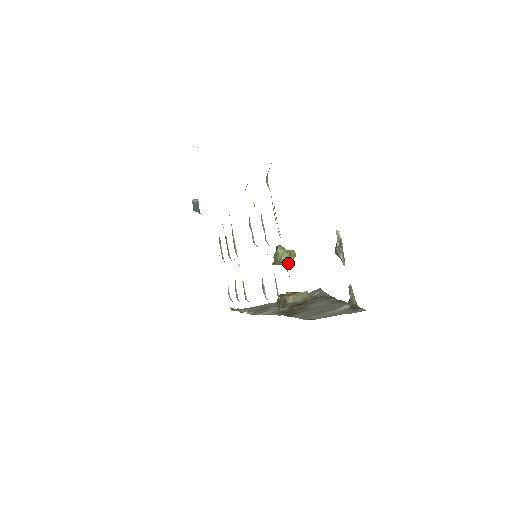
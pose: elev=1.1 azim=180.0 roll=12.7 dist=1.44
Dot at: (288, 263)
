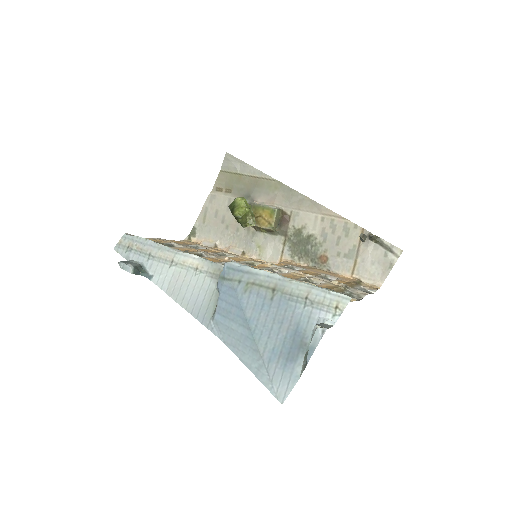
Dot at: (253, 214)
